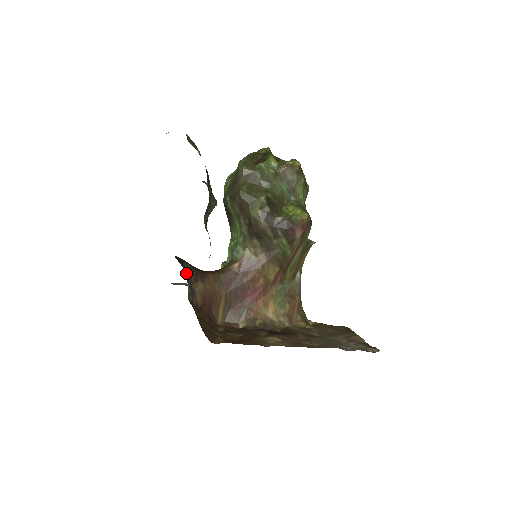
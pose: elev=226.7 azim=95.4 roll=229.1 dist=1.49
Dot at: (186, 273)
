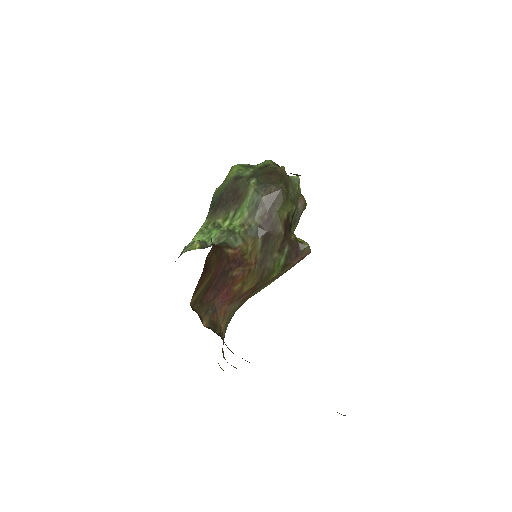
Dot at: occluded
